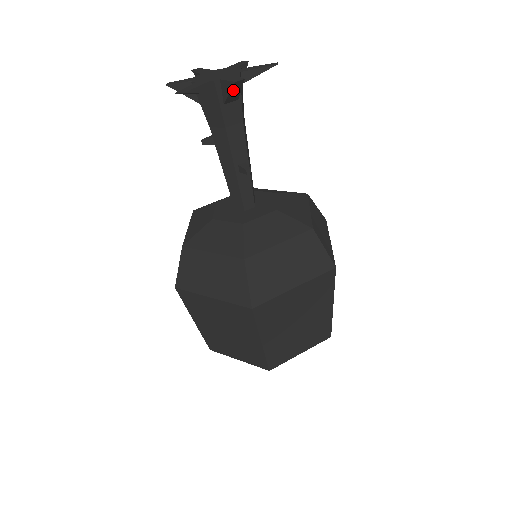
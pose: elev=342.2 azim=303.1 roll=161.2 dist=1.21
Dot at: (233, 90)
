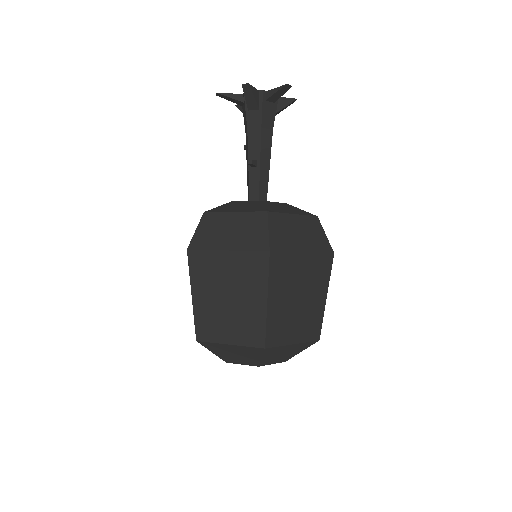
Dot at: (247, 95)
